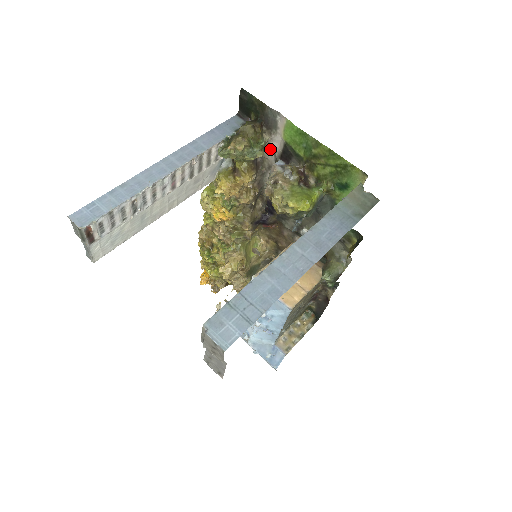
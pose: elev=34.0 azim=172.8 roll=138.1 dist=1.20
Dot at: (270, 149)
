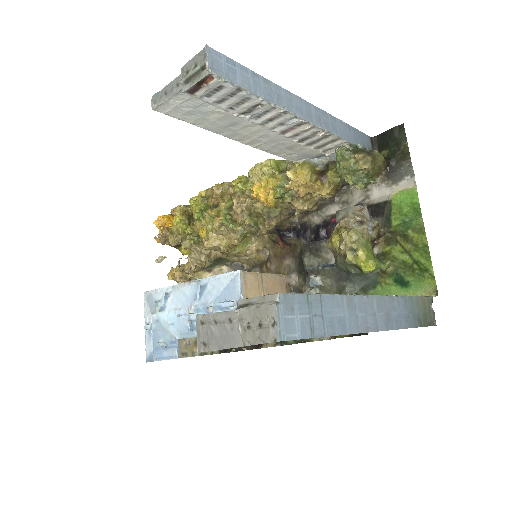
Dot at: (366, 191)
